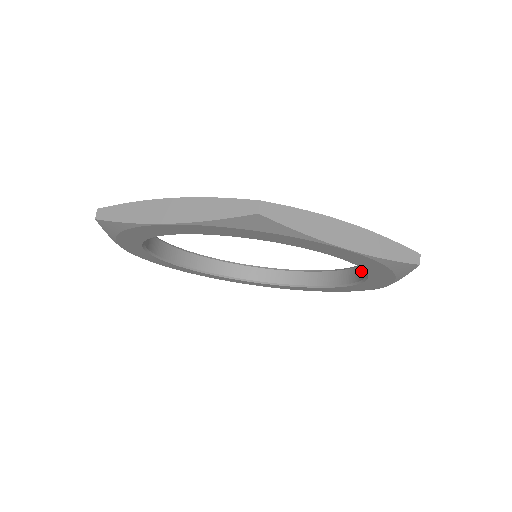
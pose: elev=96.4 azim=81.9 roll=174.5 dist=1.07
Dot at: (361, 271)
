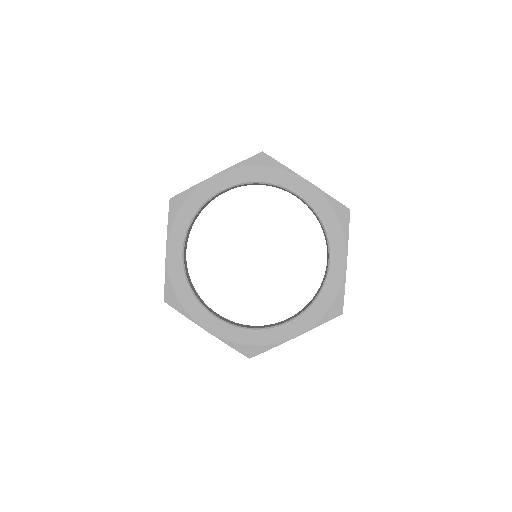
Dot at: (327, 265)
